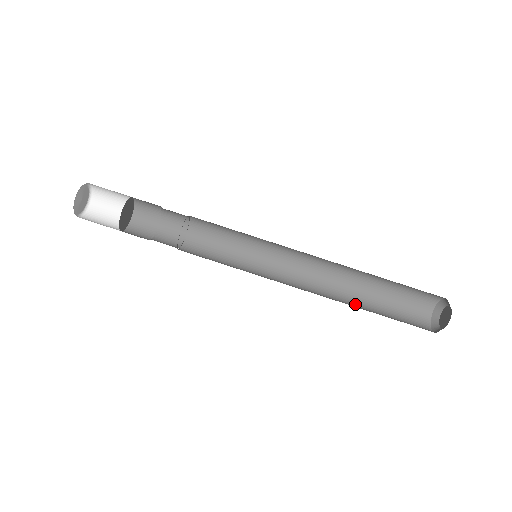
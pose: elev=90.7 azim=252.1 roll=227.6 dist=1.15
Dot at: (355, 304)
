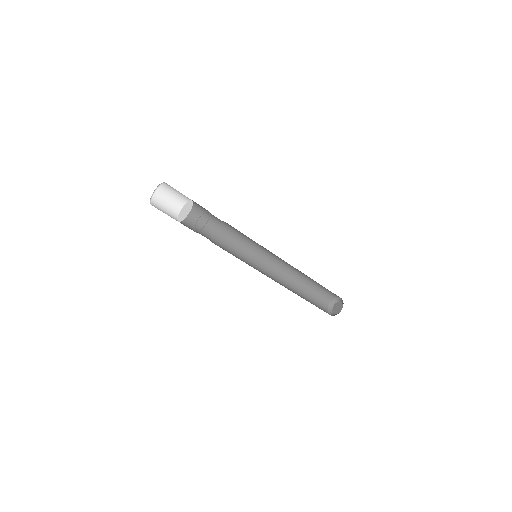
Dot at: (303, 279)
